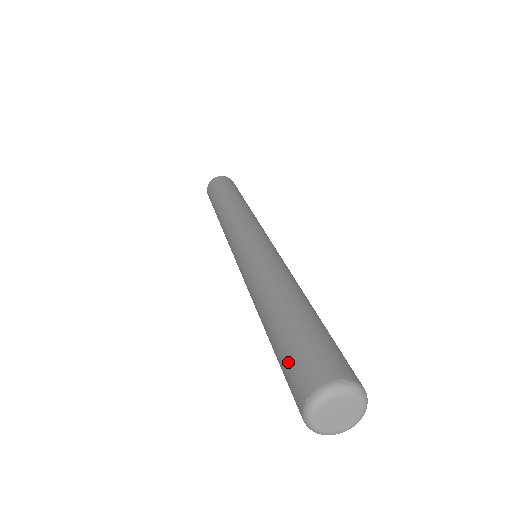
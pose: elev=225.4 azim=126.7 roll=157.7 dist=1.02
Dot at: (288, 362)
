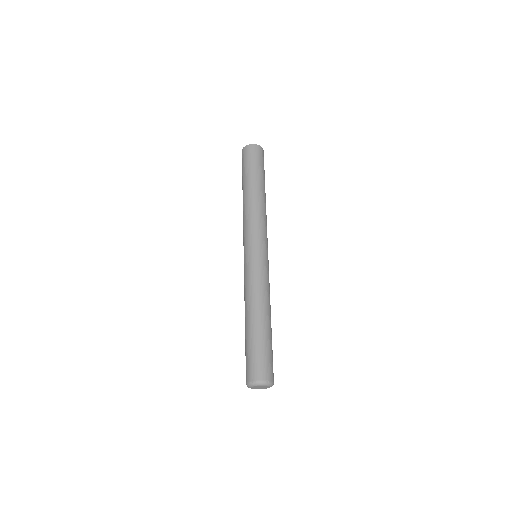
Dot at: (250, 357)
